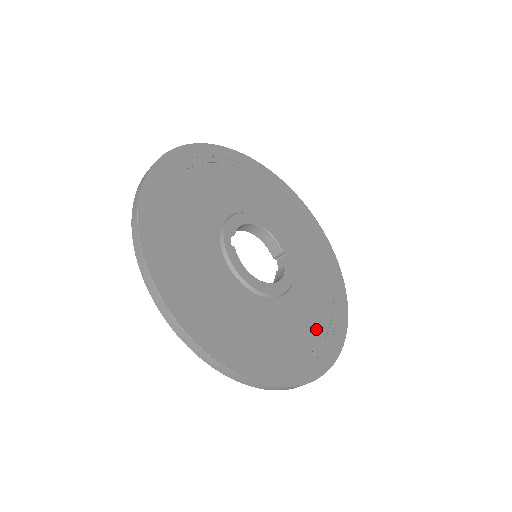
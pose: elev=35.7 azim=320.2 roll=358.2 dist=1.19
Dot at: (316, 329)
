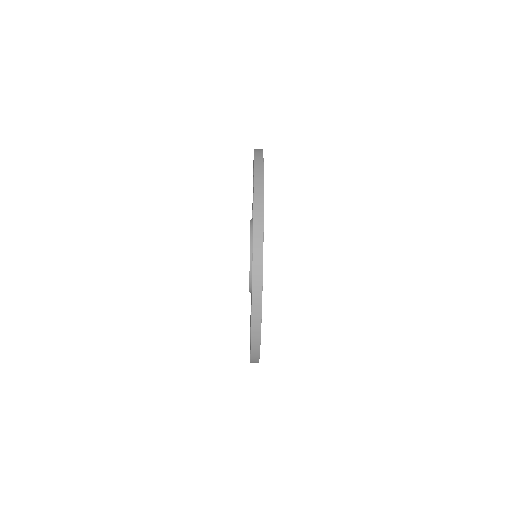
Dot at: occluded
